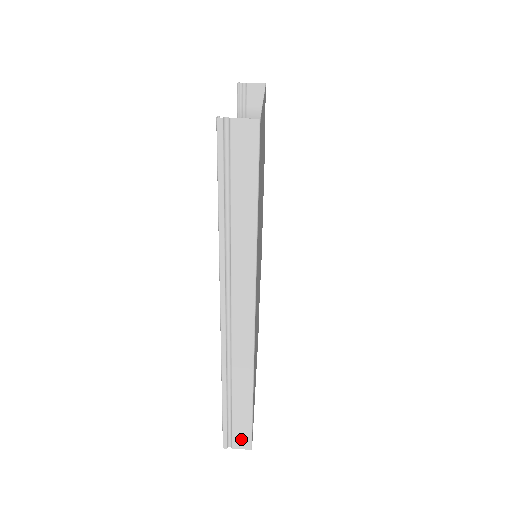
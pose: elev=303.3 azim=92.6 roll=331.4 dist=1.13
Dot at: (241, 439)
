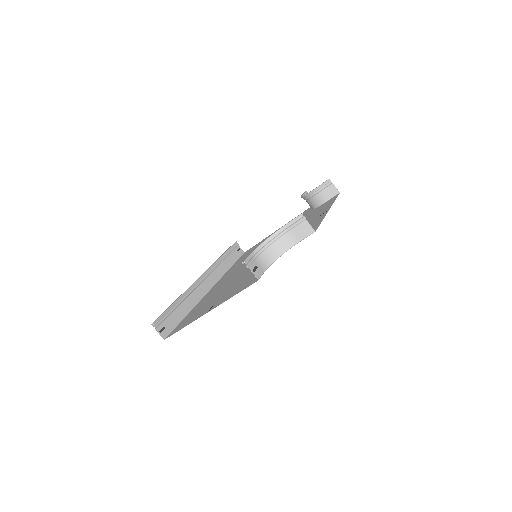
Dot at: (238, 251)
